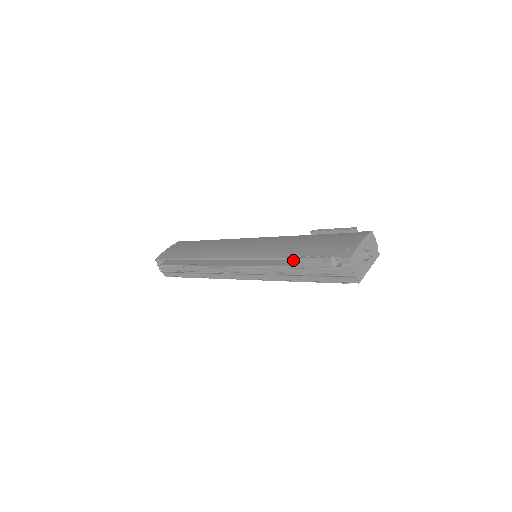
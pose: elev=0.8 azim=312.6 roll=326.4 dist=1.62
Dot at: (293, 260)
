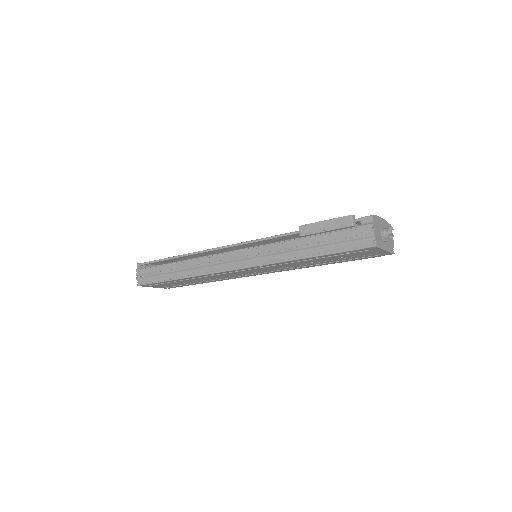
Dot at: (307, 227)
